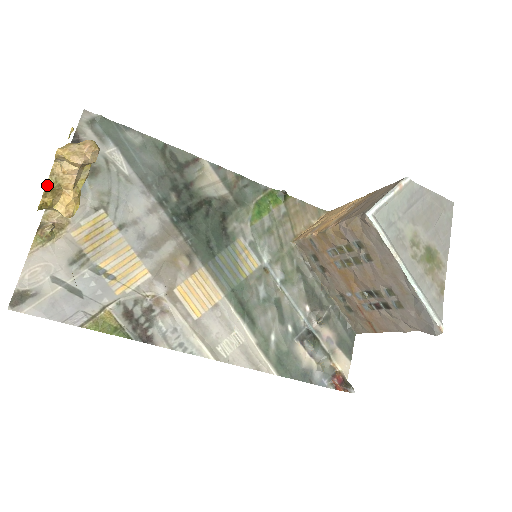
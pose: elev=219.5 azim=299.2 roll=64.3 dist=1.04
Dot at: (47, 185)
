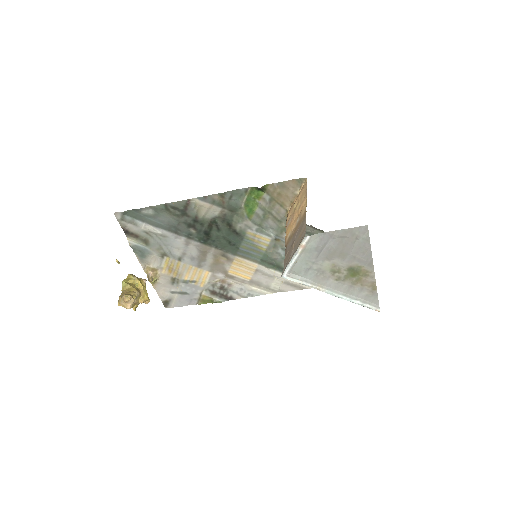
Dot at: occluded
